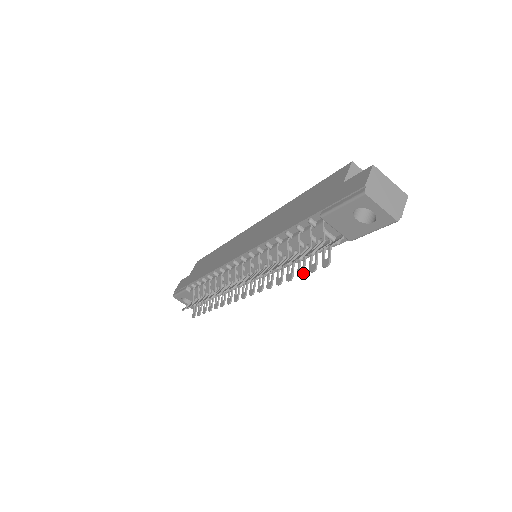
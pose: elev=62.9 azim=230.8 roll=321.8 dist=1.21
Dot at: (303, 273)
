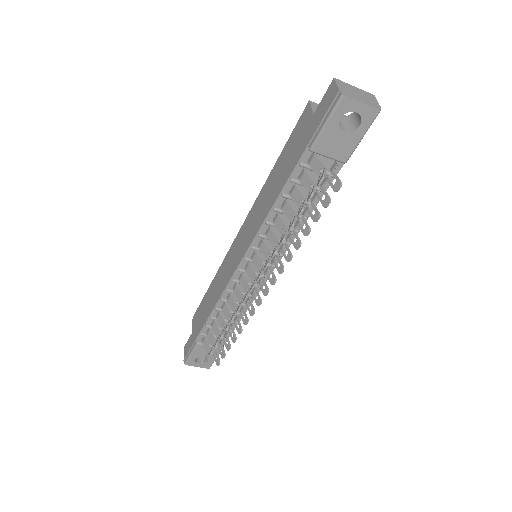
Dot at: (319, 214)
